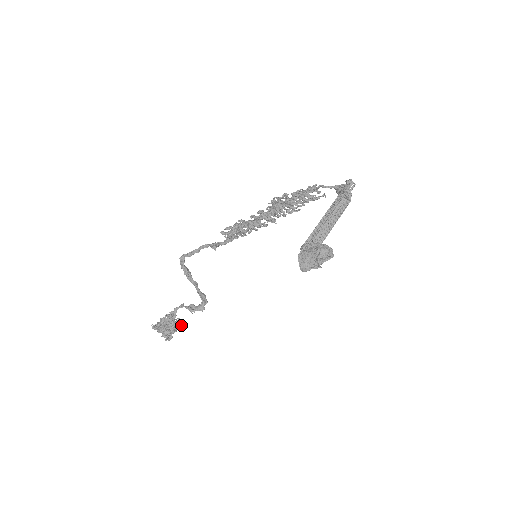
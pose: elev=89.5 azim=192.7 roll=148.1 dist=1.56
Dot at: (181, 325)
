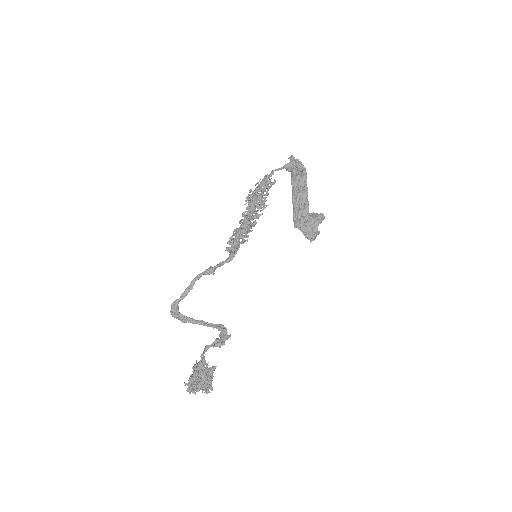
Dot at: occluded
